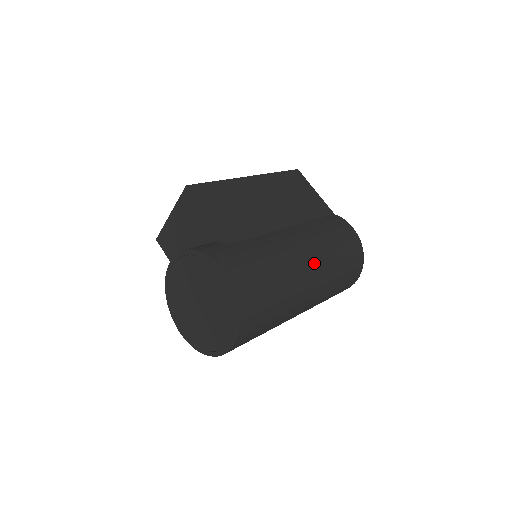
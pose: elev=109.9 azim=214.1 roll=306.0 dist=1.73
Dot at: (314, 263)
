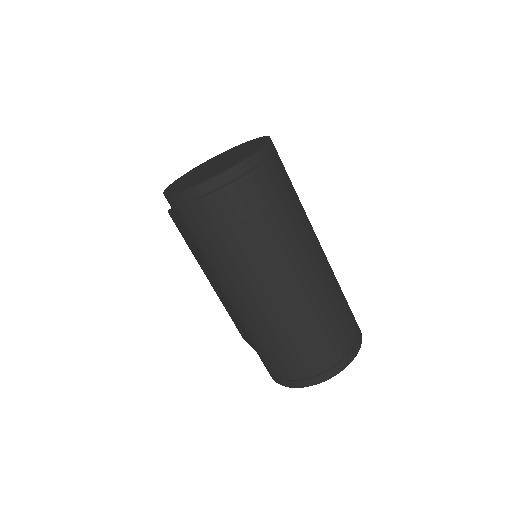
Dot at: (323, 251)
